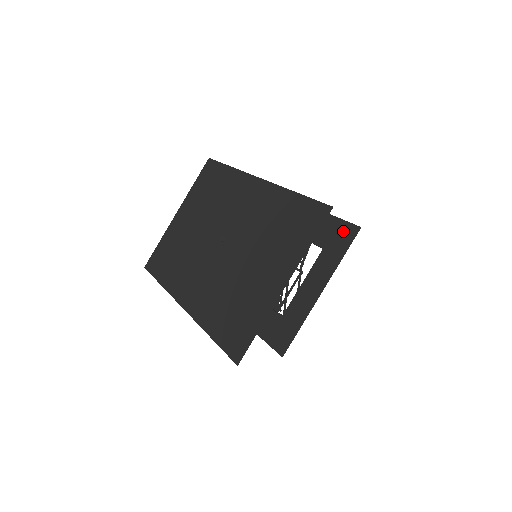
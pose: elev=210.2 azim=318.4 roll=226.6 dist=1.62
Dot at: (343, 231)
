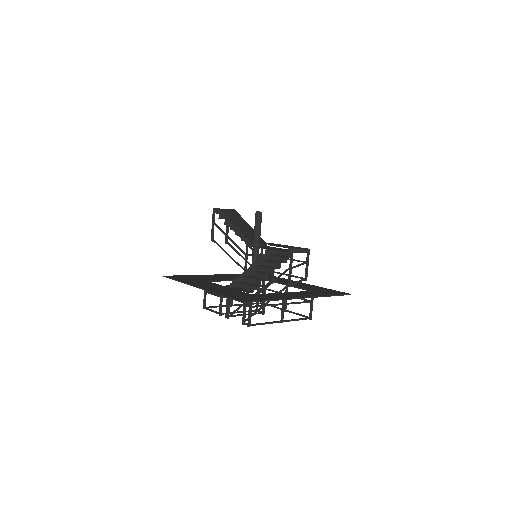
Dot at: (333, 291)
